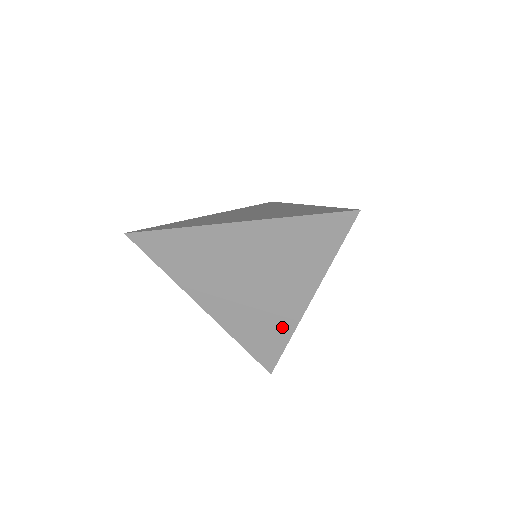
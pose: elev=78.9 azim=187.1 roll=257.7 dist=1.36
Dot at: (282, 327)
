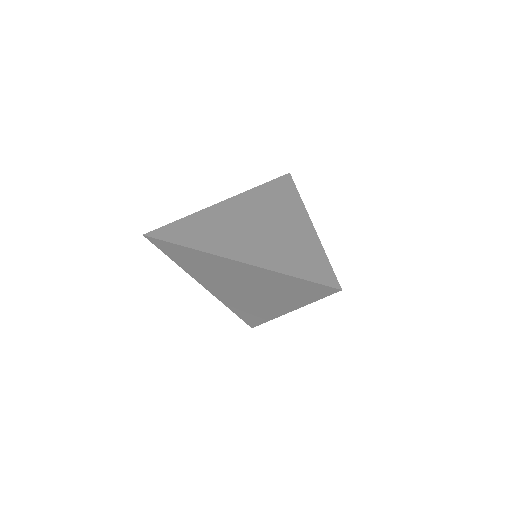
Dot at: (265, 314)
